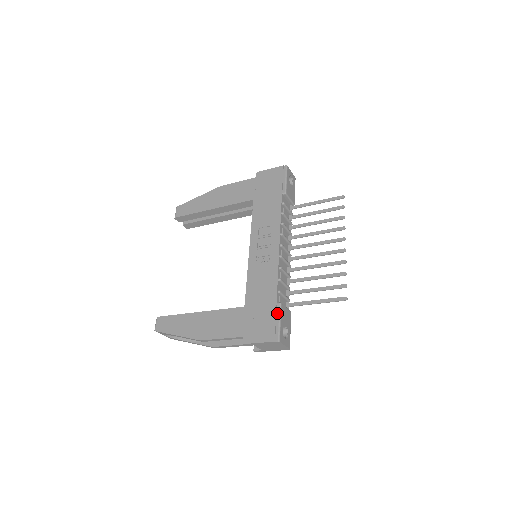
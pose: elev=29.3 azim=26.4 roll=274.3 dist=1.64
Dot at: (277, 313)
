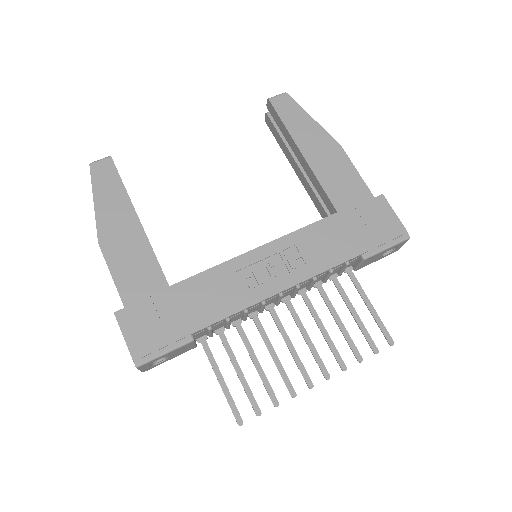
Dot at: (176, 343)
